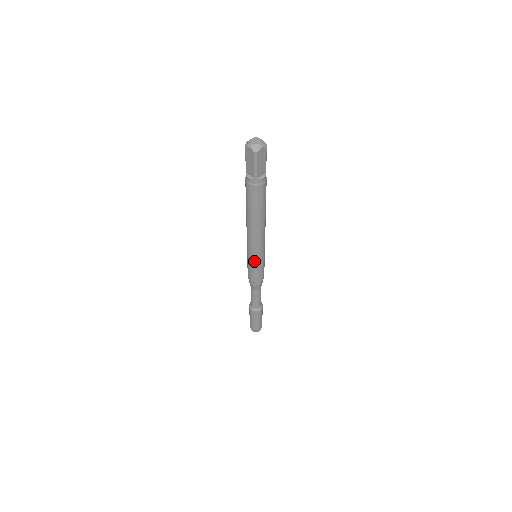
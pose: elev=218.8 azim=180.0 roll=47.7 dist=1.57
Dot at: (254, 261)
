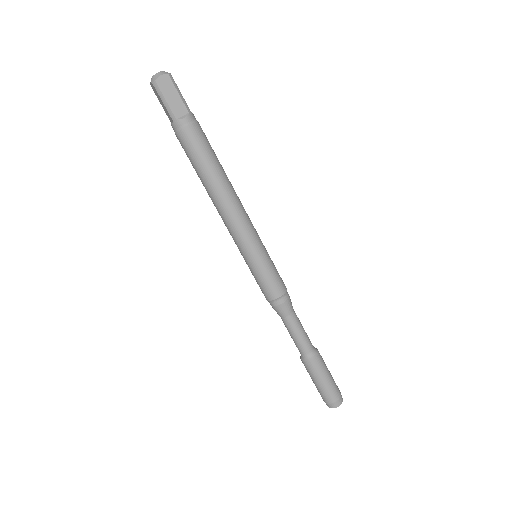
Dot at: (248, 259)
